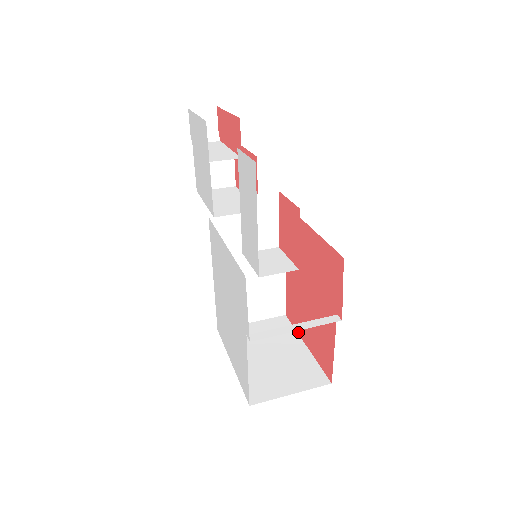
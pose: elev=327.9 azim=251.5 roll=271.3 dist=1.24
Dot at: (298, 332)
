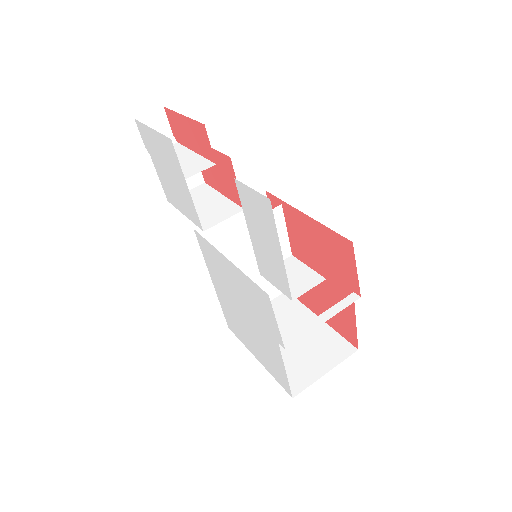
Dot at: (307, 306)
